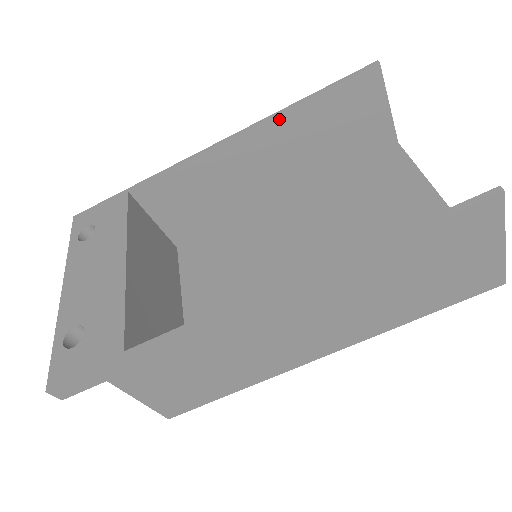
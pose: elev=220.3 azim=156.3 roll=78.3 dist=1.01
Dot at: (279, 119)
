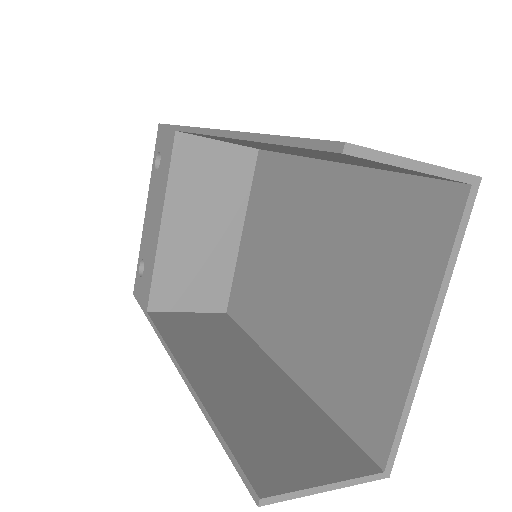
Dot at: occluded
